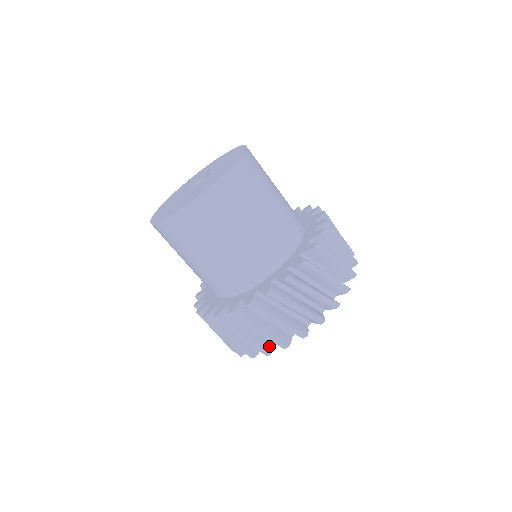
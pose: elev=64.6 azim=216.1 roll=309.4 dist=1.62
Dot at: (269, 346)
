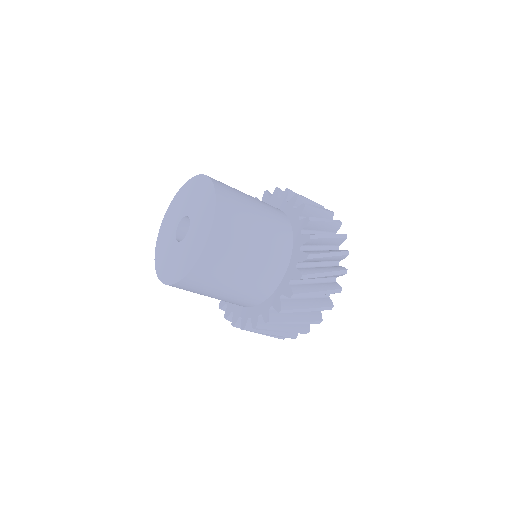
Dot at: (317, 315)
